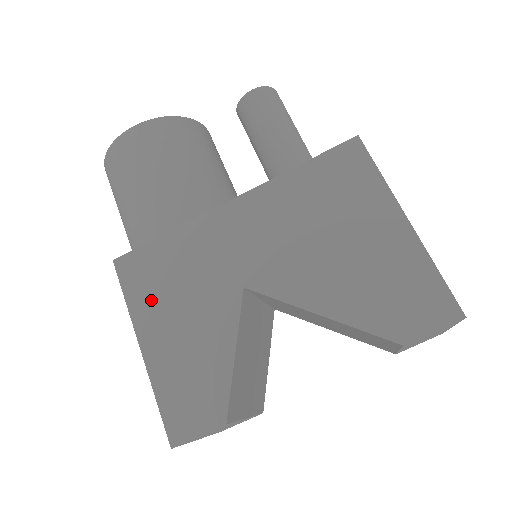
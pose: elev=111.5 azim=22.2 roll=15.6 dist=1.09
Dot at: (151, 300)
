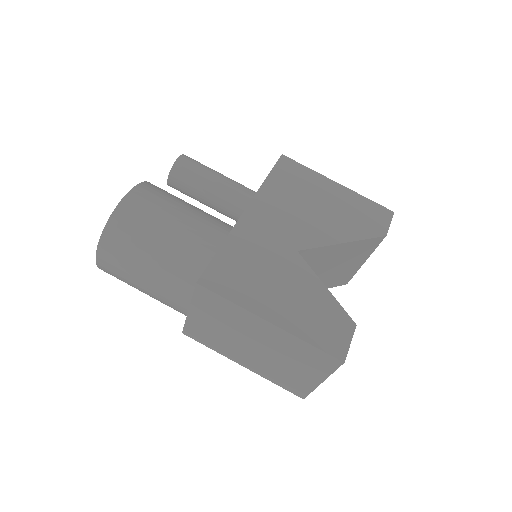
Dot at: (250, 290)
